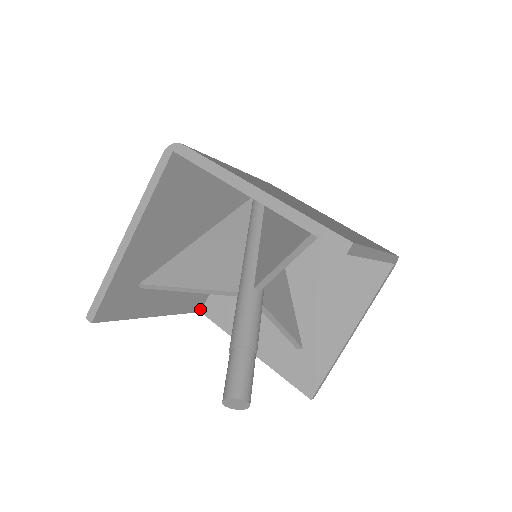
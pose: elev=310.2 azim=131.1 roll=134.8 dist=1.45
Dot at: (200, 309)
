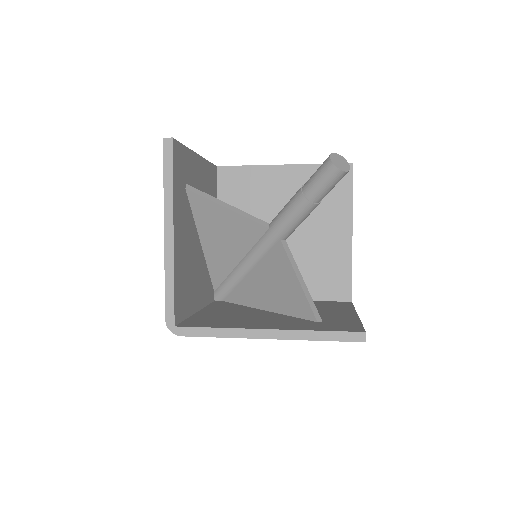
Dot at: (175, 322)
